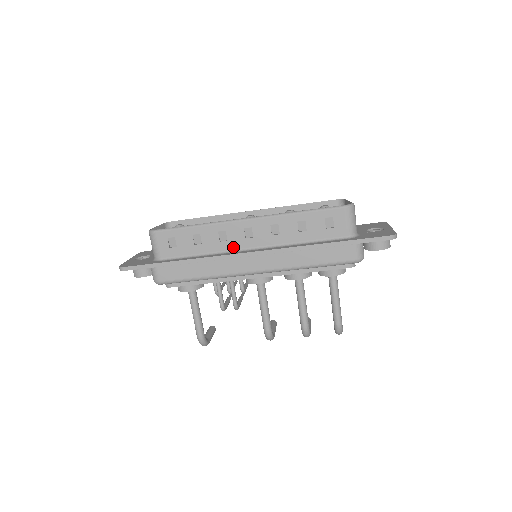
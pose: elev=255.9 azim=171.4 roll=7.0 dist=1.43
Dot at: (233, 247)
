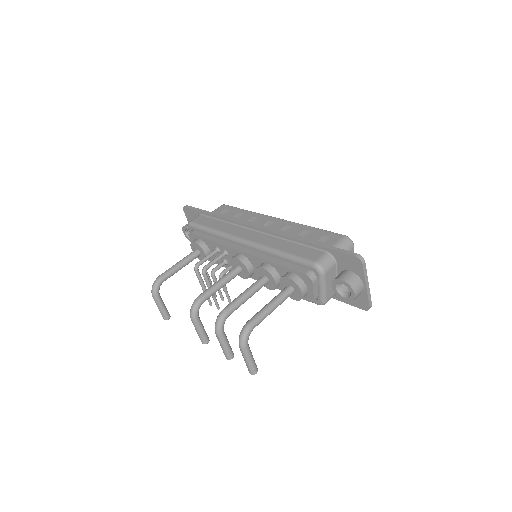
Dot at: occluded
